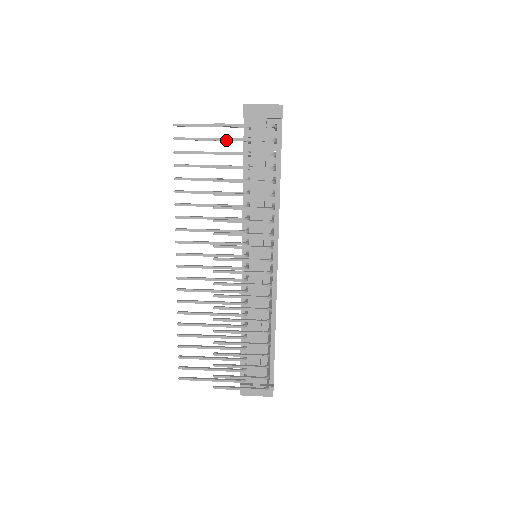
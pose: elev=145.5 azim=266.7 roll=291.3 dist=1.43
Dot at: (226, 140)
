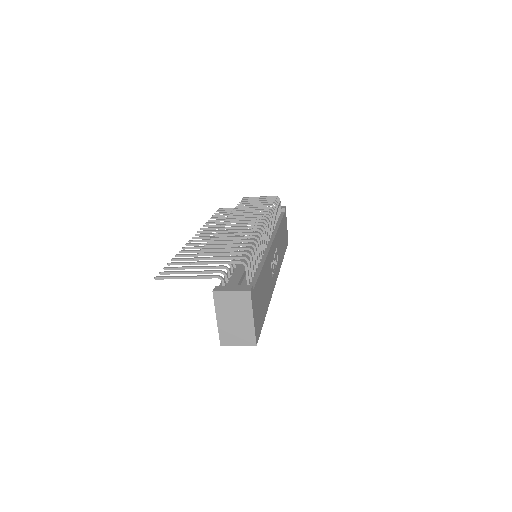
Dot at: (249, 199)
